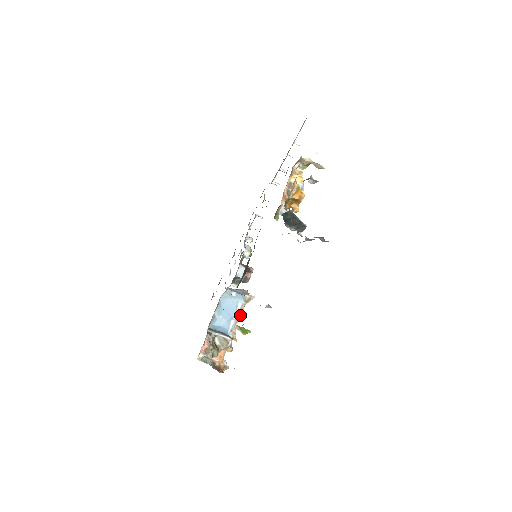
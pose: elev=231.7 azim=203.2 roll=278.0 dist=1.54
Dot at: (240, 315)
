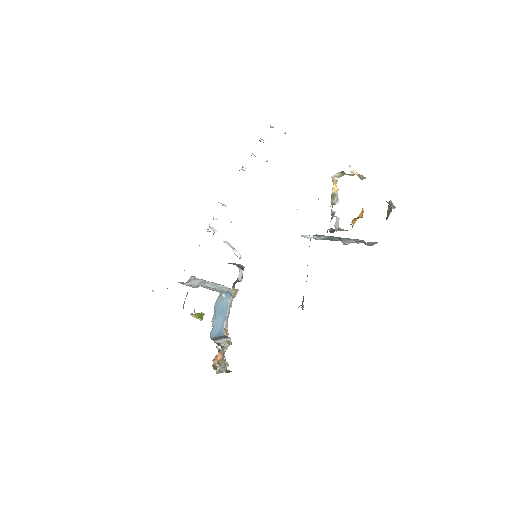
Dot at: (229, 312)
